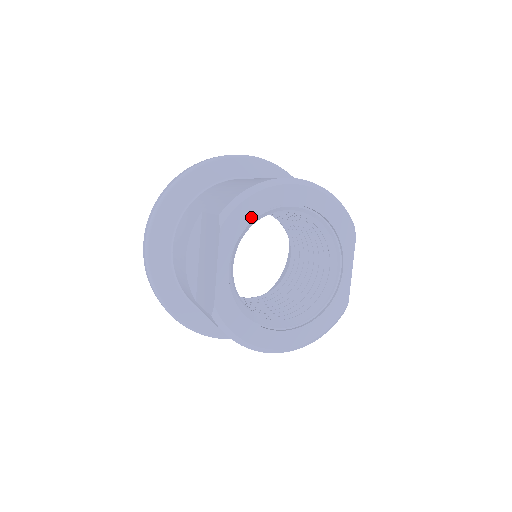
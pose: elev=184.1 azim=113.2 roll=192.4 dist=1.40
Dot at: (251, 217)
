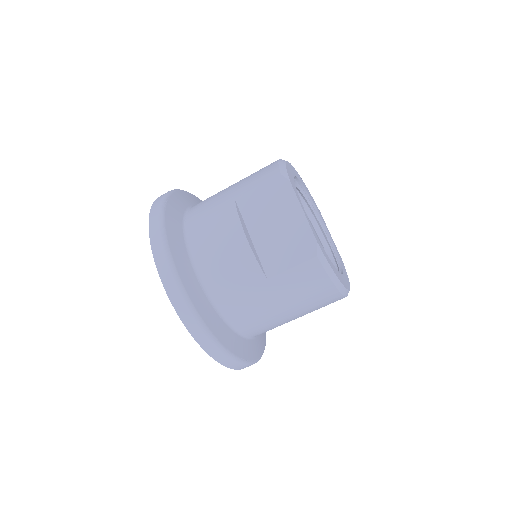
Dot at: (293, 179)
